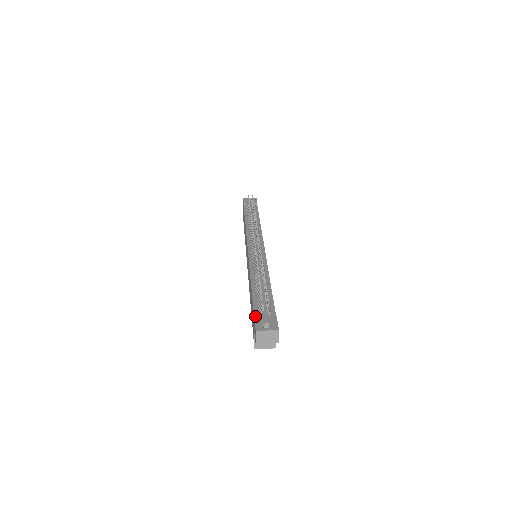
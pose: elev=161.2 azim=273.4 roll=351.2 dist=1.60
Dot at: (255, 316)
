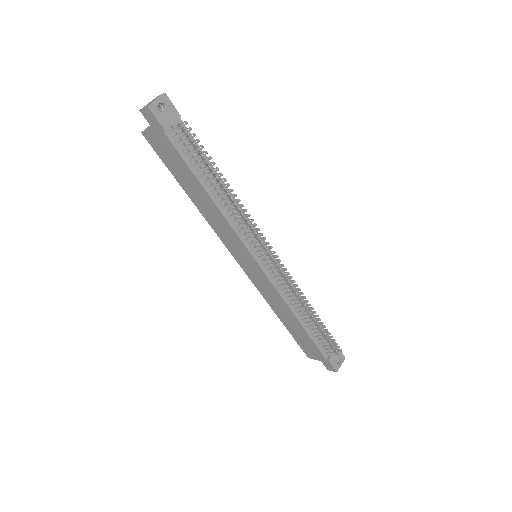
Dot at: (329, 360)
